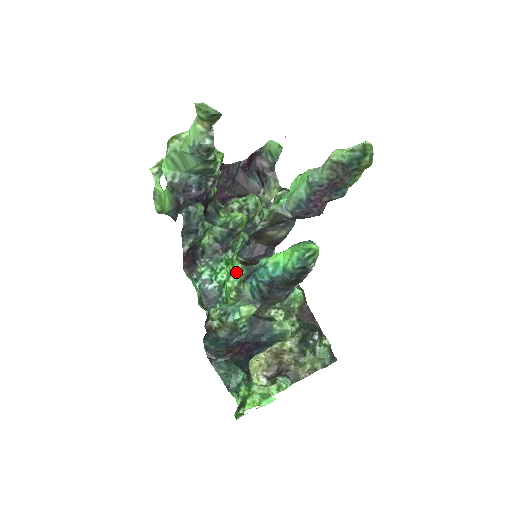
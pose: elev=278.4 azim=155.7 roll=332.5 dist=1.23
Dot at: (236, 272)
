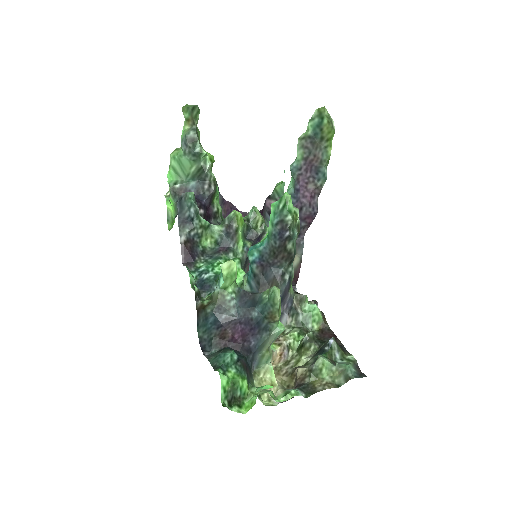
Dot at: (240, 279)
